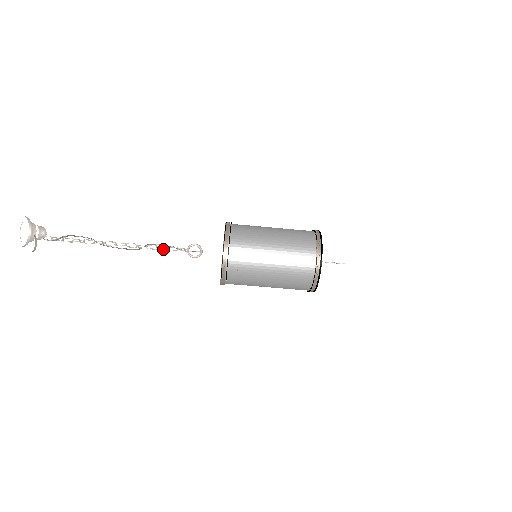
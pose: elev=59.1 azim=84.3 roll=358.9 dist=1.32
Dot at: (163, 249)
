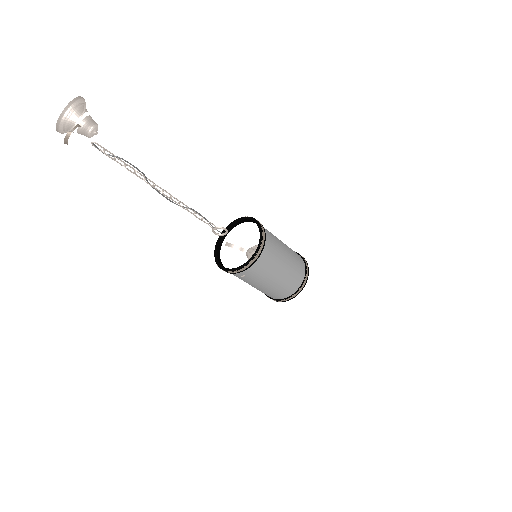
Dot at: (199, 219)
